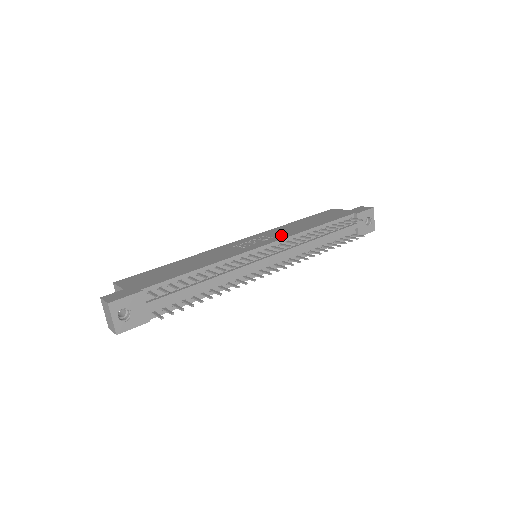
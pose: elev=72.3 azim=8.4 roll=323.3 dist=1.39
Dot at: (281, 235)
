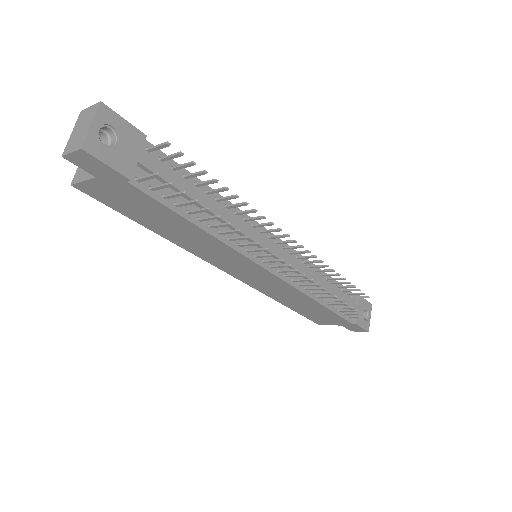
Dot at: occluded
